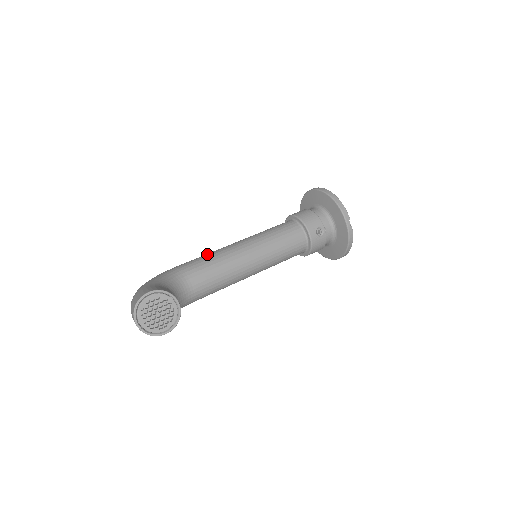
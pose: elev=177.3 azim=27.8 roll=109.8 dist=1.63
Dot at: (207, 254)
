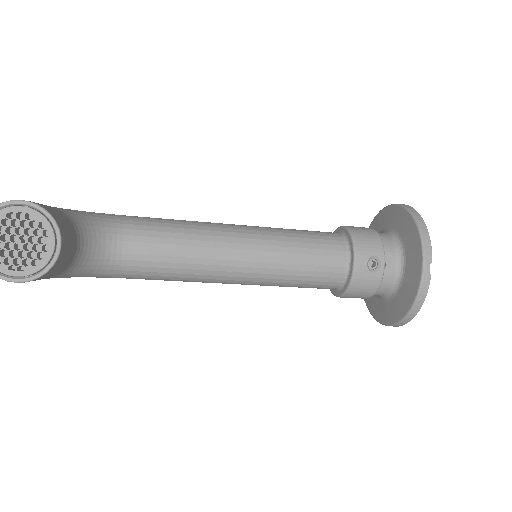
Dot at: occluded
